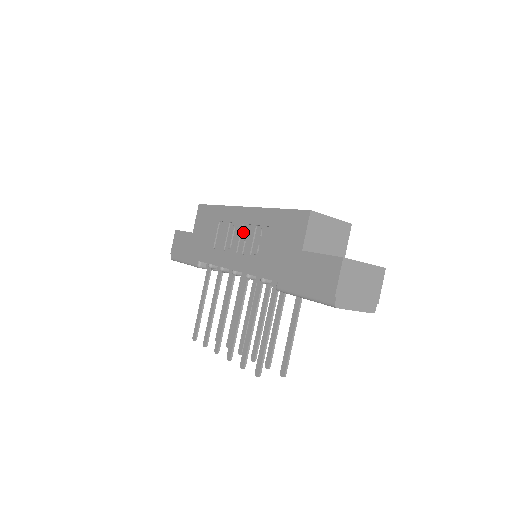
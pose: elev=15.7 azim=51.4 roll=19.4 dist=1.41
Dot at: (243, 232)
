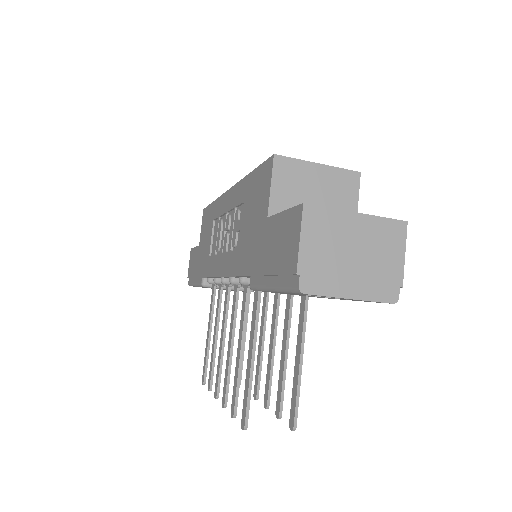
Dot at: (226, 222)
